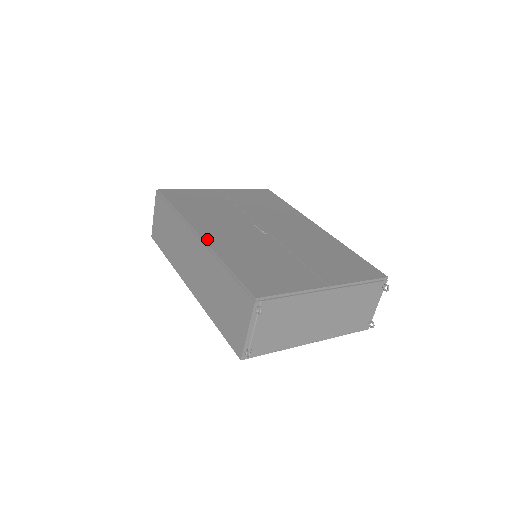
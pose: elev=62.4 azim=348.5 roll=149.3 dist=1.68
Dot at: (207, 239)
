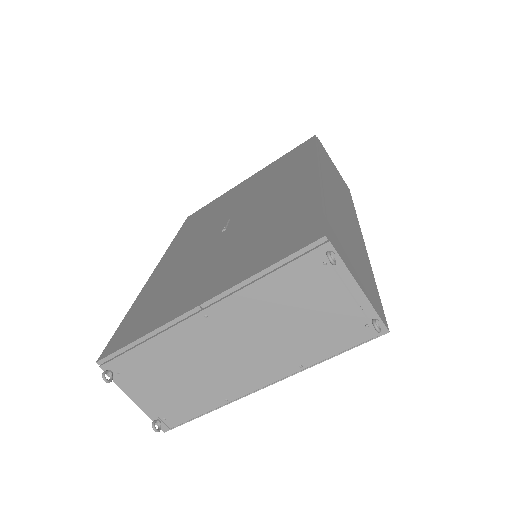
Dot at: (153, 275)
